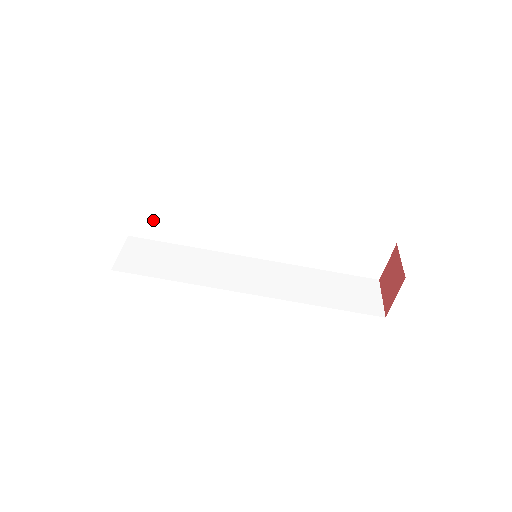
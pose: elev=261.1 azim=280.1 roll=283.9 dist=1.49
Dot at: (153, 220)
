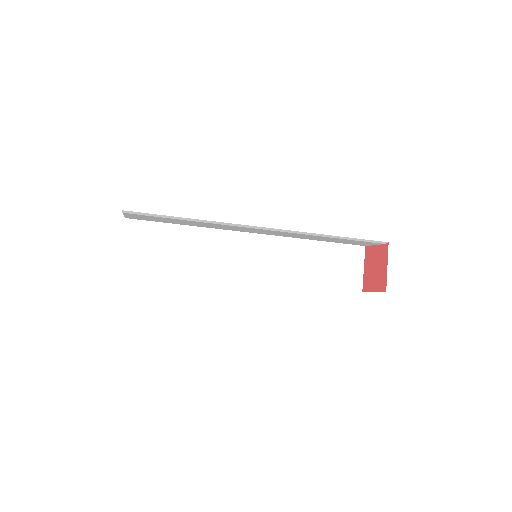
Dot at: (151, 218)
